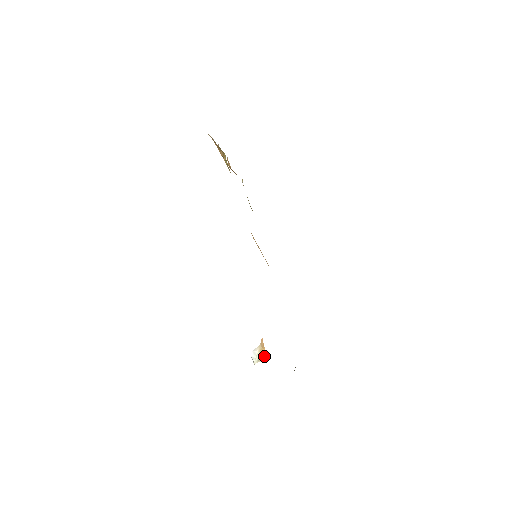
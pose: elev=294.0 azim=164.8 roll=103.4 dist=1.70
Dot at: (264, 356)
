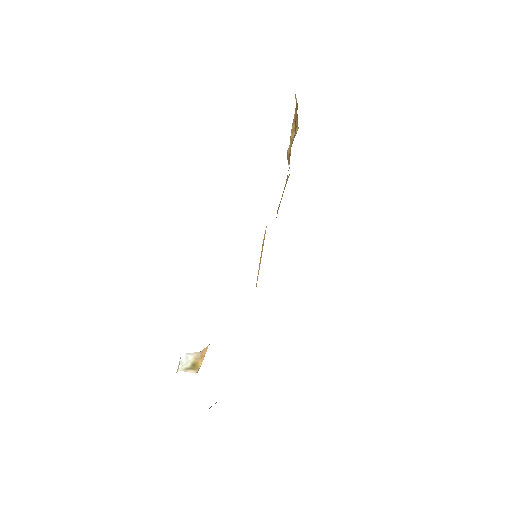
Dot at: (196, 368)
